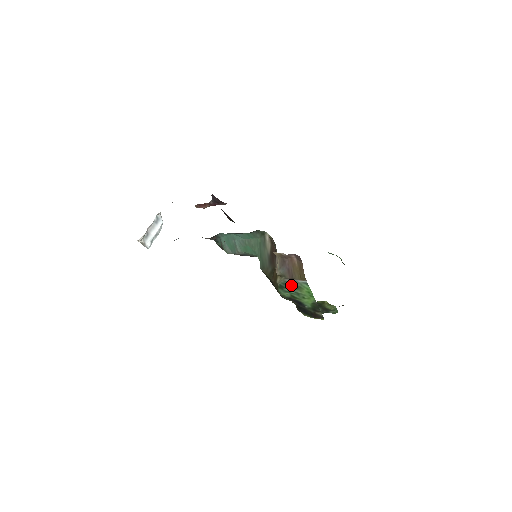
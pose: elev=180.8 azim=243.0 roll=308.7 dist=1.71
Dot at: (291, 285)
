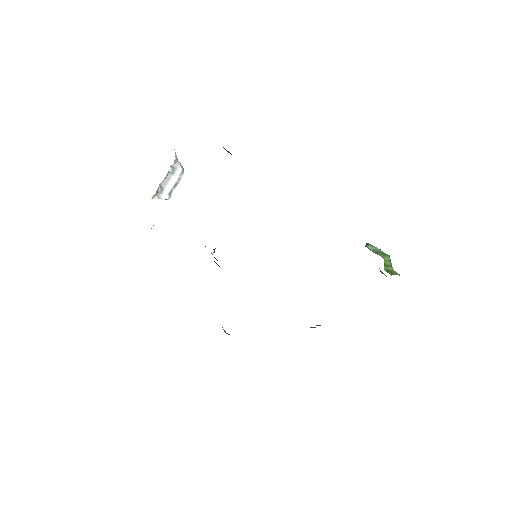
Dot at: occluded
